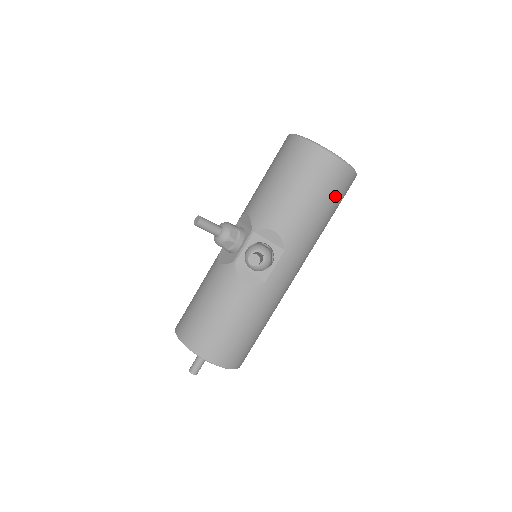
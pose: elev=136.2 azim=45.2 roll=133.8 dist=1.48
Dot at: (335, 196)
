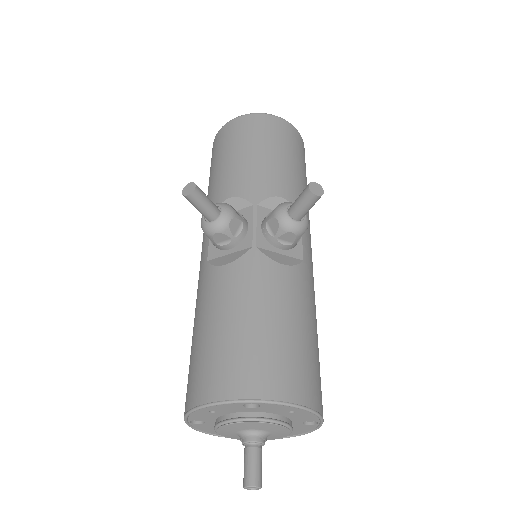
Dot at: (305, 169)
